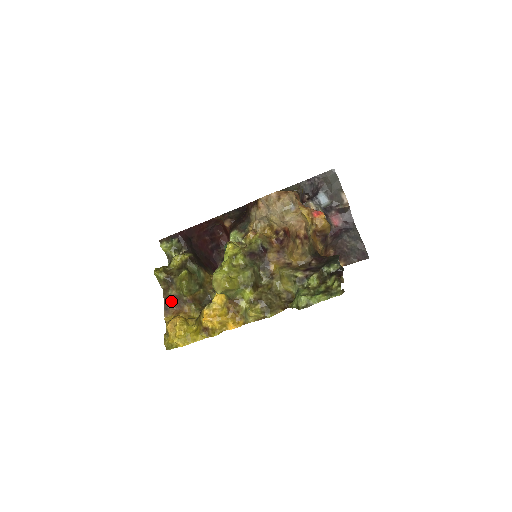
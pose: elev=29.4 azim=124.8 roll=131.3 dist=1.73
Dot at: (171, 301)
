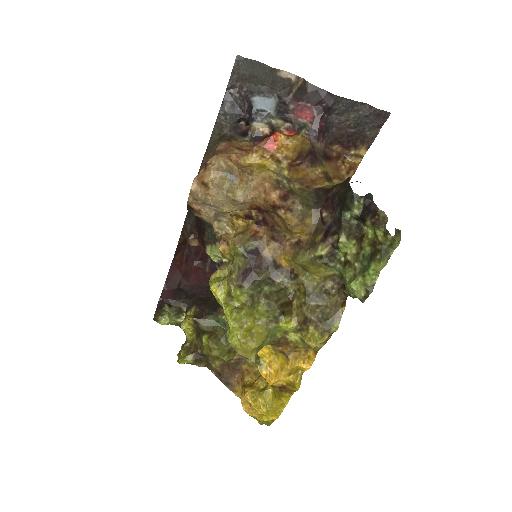
Dot at: (224, 373)
